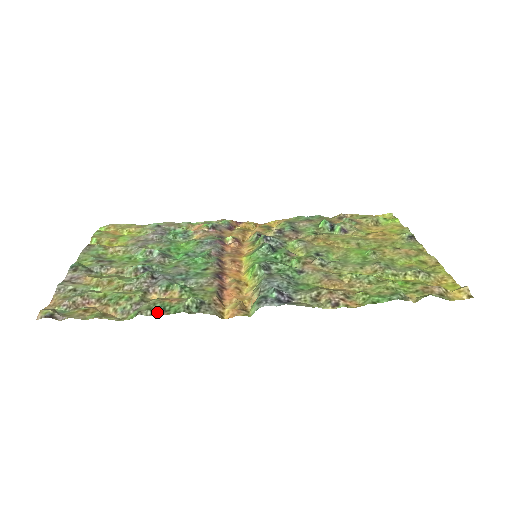
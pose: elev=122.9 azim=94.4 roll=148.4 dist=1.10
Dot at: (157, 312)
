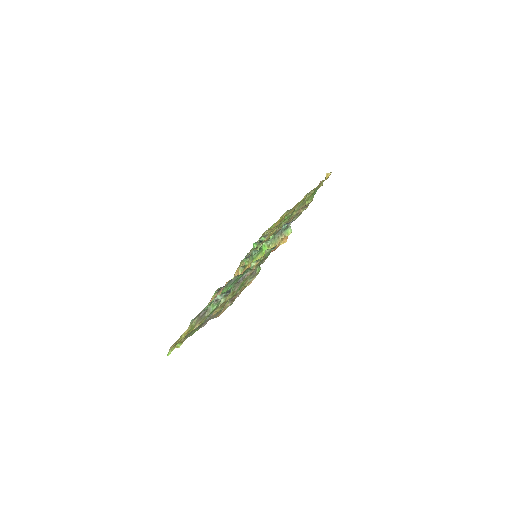
Dot at: (264, 260)
